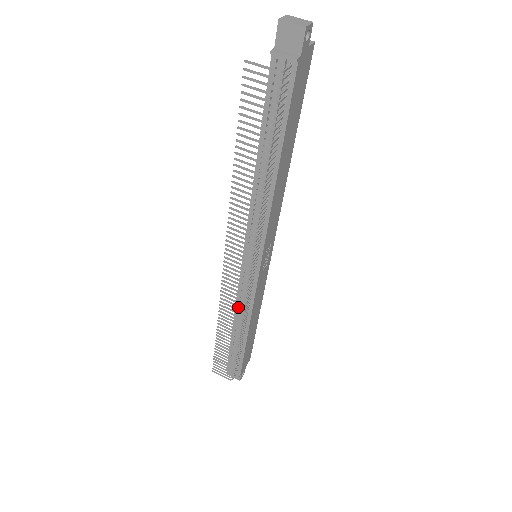
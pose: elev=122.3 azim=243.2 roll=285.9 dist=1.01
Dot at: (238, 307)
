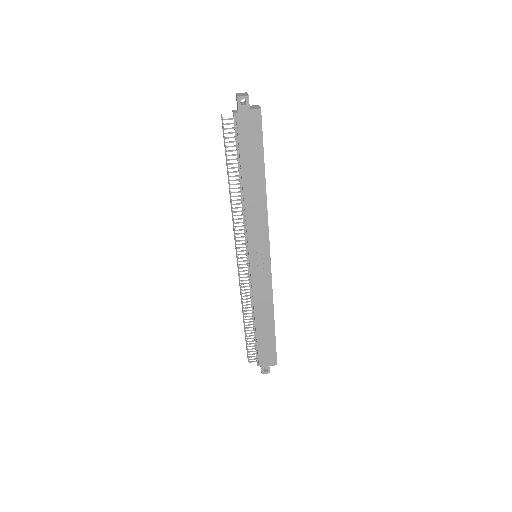
Dot at: occluded
